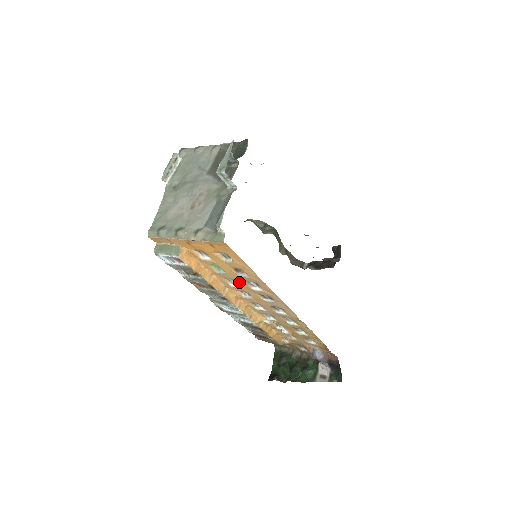
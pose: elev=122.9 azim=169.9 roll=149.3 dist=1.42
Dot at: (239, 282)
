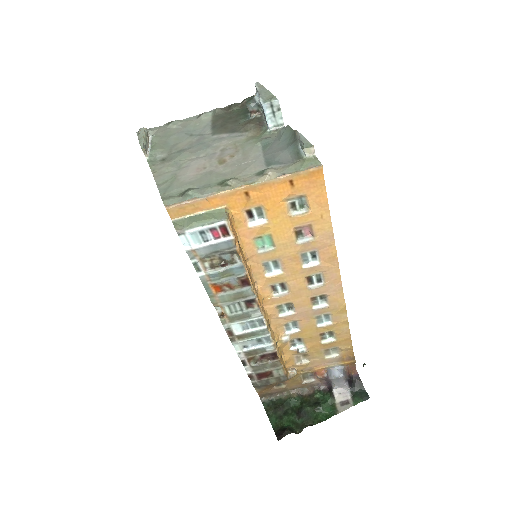
Dot at: (286, 261)
